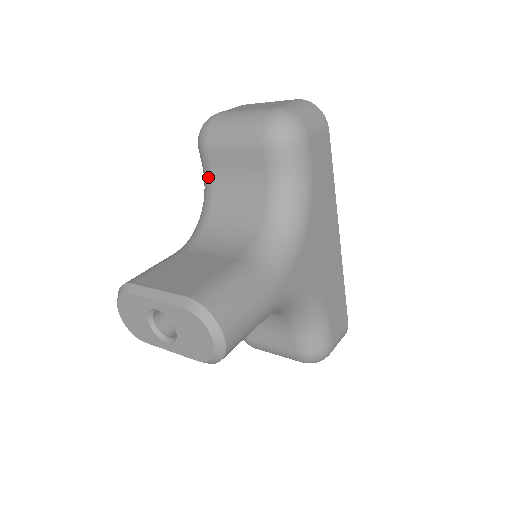
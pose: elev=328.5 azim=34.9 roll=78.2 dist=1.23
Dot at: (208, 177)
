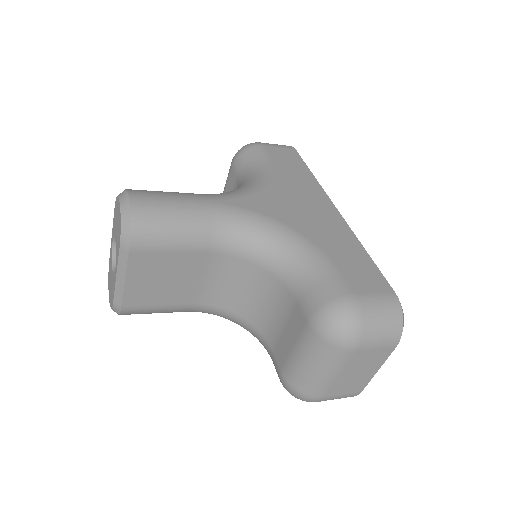
Dot at: occluded
